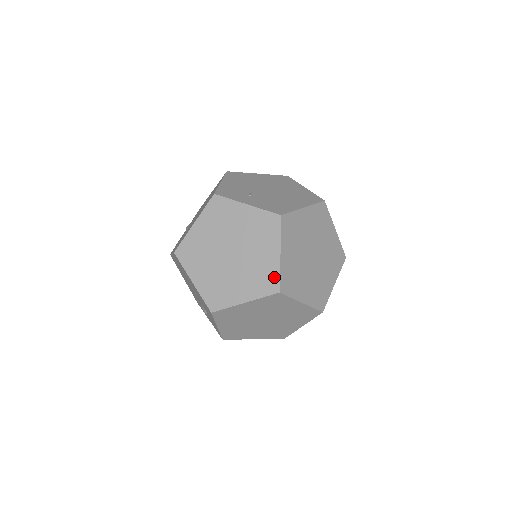
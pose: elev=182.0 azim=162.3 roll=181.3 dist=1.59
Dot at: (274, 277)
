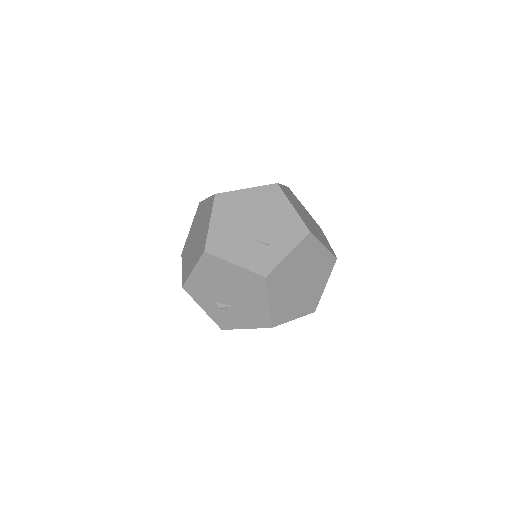
Dot at: (330, 258)
